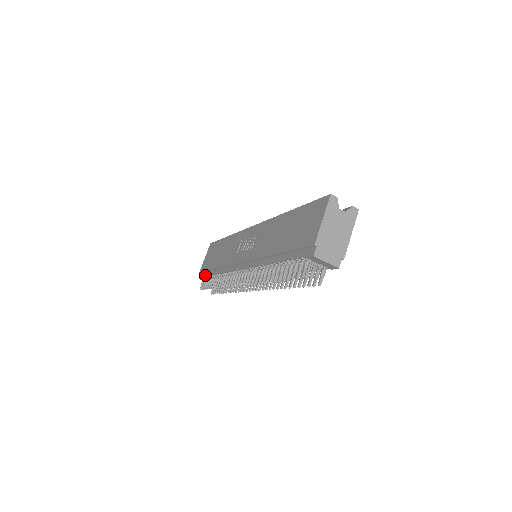
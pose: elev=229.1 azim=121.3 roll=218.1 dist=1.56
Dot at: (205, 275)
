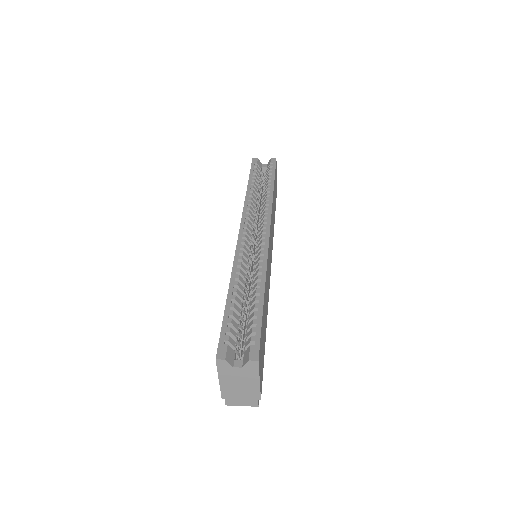
Dot at: occluded
